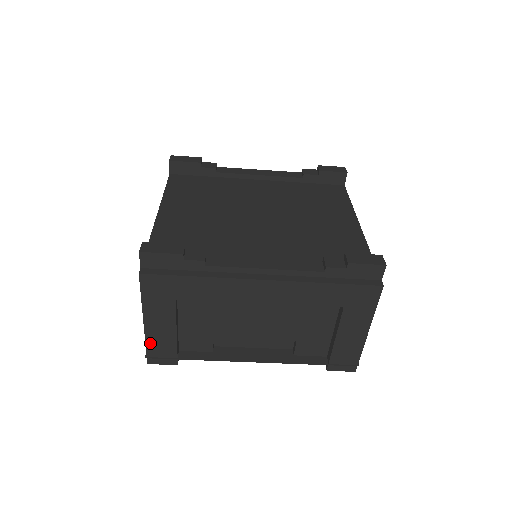
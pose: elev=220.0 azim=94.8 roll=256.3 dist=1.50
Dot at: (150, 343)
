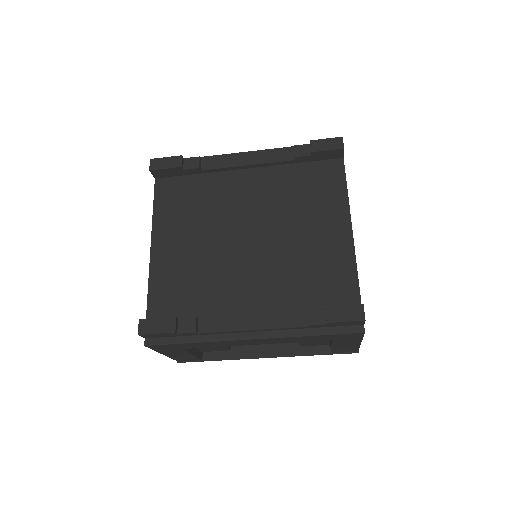
Dot at: (176, 359)
